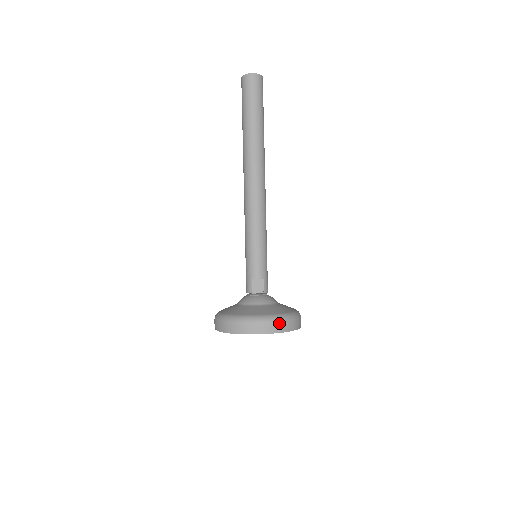
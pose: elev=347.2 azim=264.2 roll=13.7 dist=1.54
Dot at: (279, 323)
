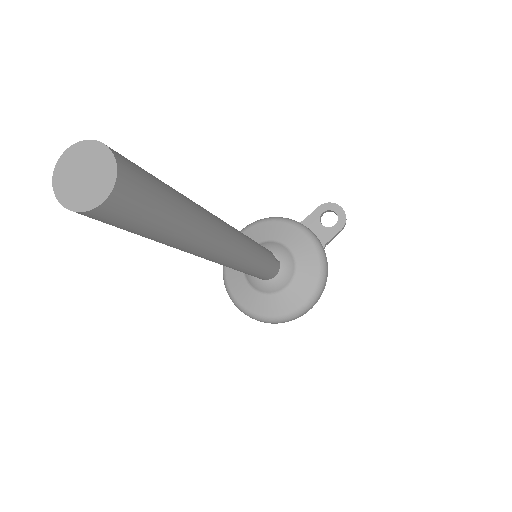
Dot at: (250, 317)
